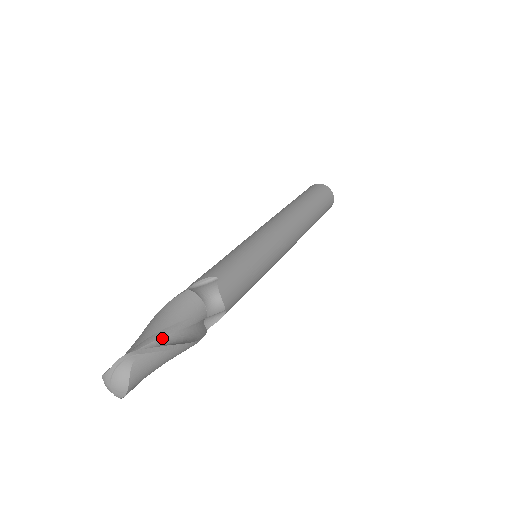
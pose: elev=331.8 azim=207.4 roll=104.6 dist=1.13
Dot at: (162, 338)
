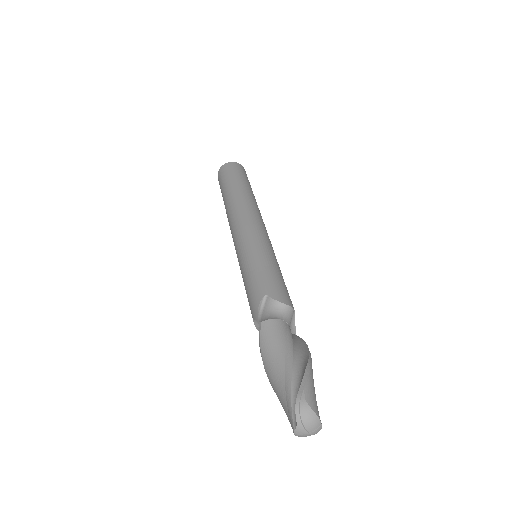
Dot at: (293, 369)
